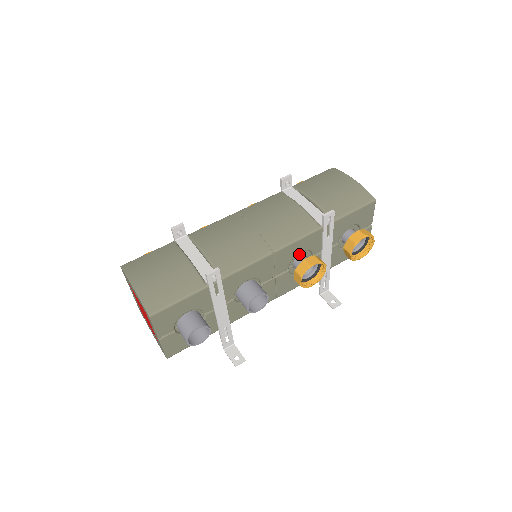
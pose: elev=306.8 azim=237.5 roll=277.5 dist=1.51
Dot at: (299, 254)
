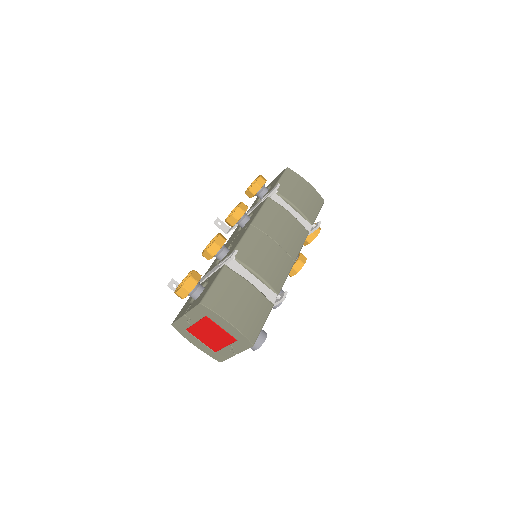
Dot at: occluded
